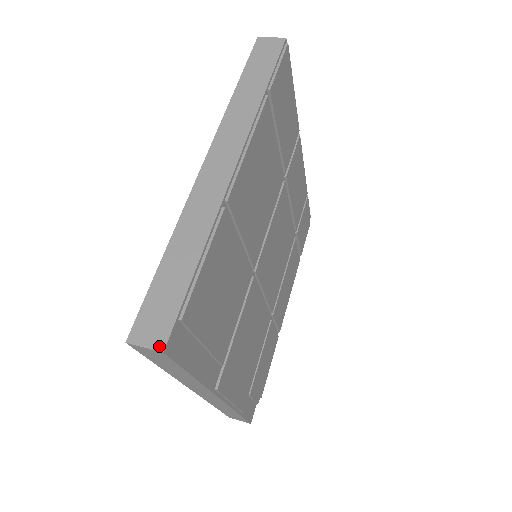
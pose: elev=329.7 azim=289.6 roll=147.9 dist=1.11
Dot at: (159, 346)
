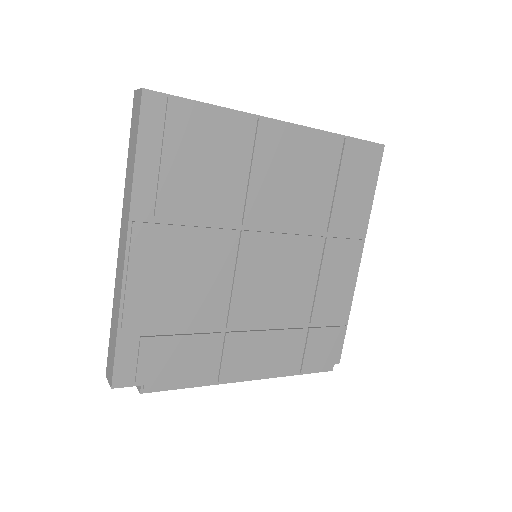
Dot at: (145, 89)
